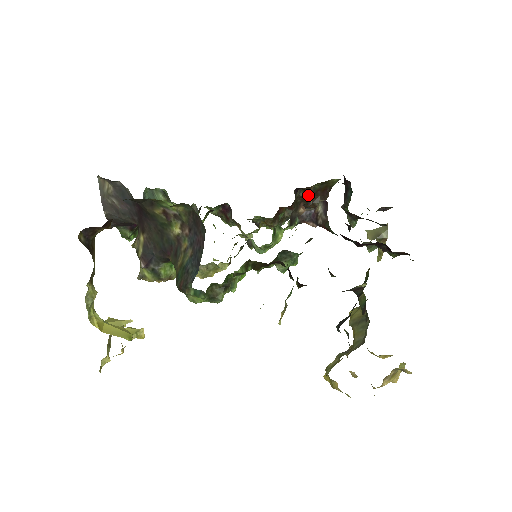
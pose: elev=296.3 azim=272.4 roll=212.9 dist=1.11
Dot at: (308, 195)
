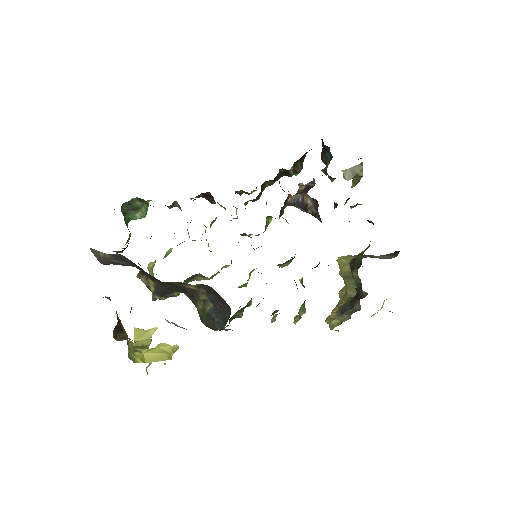
Dot at: (289, 171)
